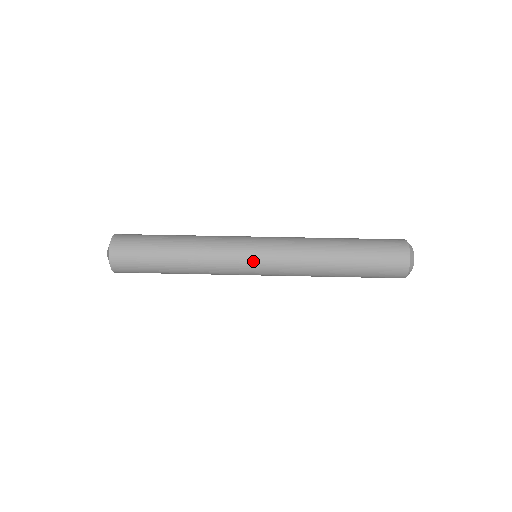
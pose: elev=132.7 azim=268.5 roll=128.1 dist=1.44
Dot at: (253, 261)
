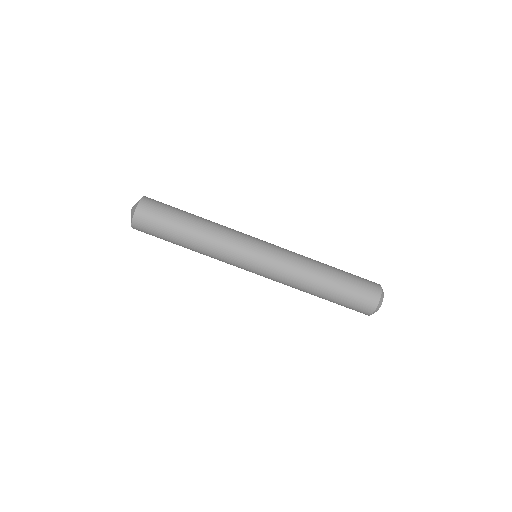
Dot at: occluded
